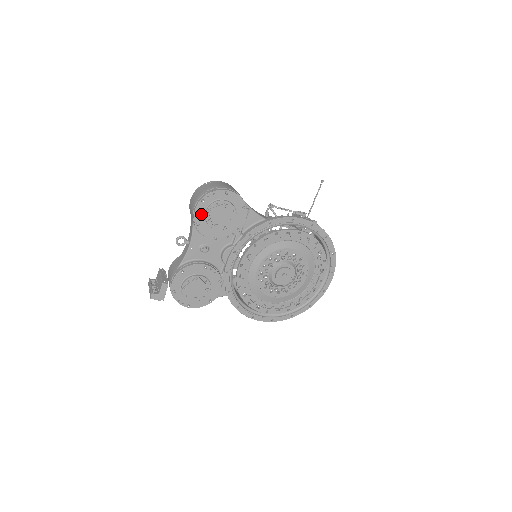
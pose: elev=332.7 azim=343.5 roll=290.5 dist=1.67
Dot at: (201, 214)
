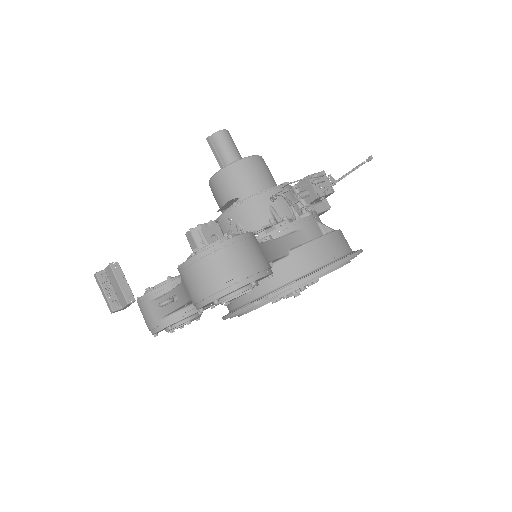
Dot at: (208, 304)
